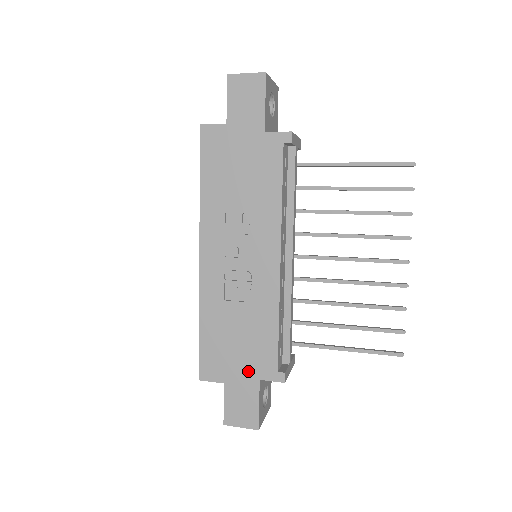
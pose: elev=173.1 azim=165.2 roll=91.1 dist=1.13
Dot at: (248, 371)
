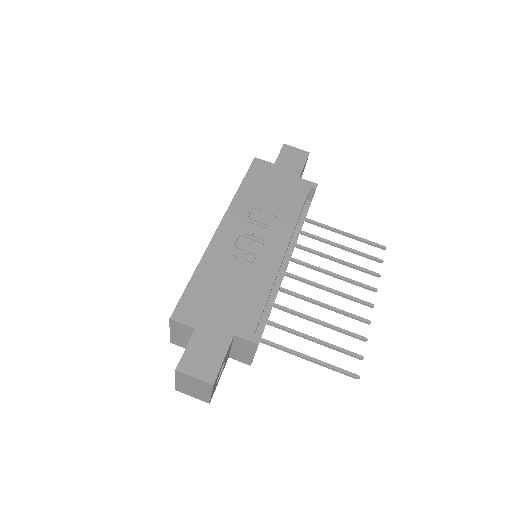
Dot at: (225, 324)
